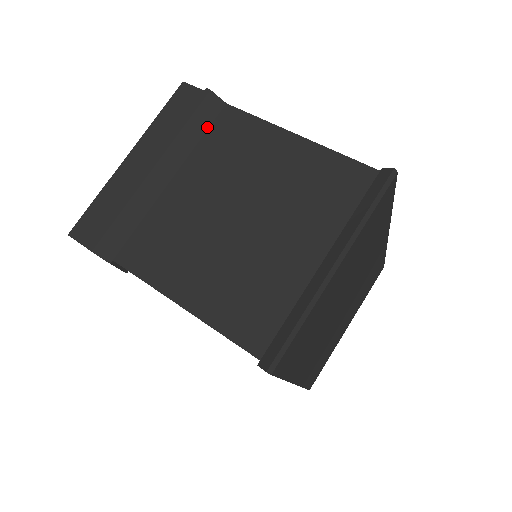
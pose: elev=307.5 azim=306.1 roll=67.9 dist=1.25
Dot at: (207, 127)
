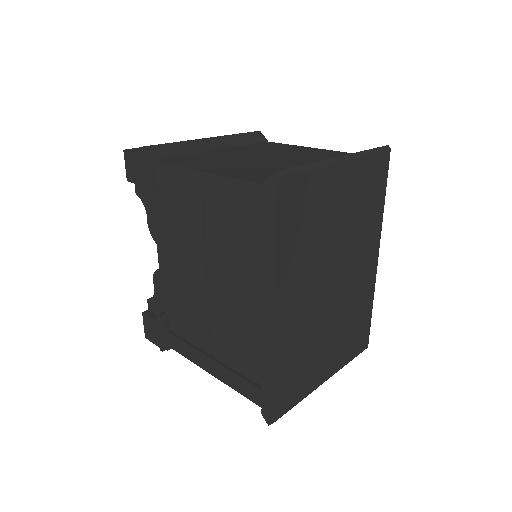
Dot at: (252, 143)
